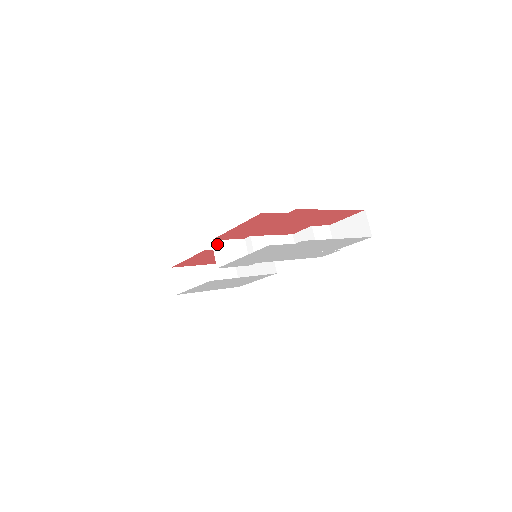
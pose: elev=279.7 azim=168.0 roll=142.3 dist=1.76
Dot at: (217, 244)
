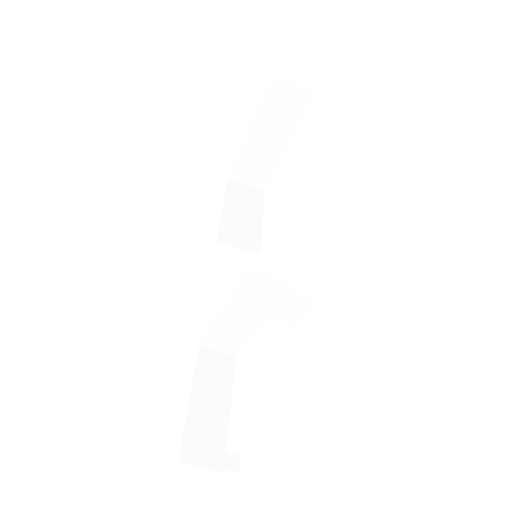
Dot at: (207, 343)
